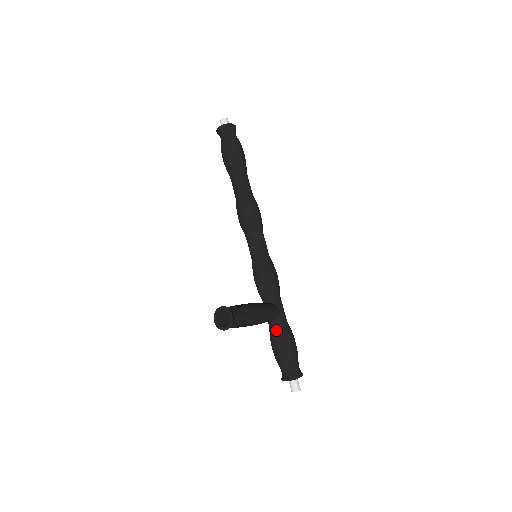
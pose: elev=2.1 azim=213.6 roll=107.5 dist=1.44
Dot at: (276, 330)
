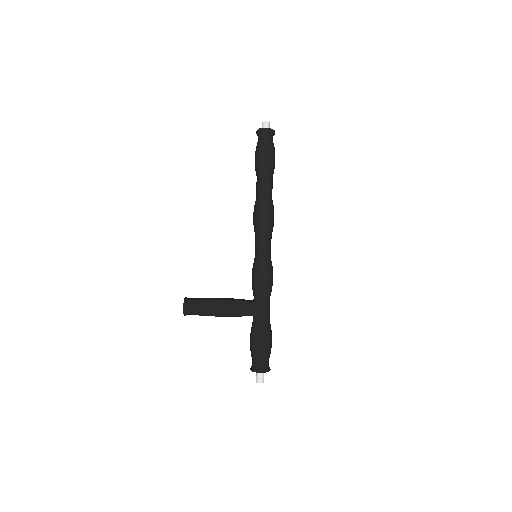
Dot at: (252, 325)
